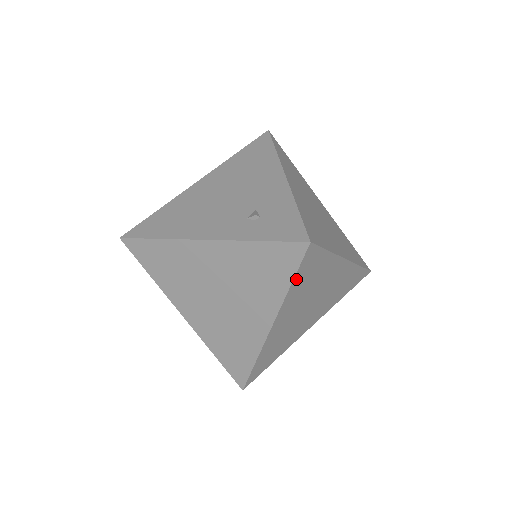
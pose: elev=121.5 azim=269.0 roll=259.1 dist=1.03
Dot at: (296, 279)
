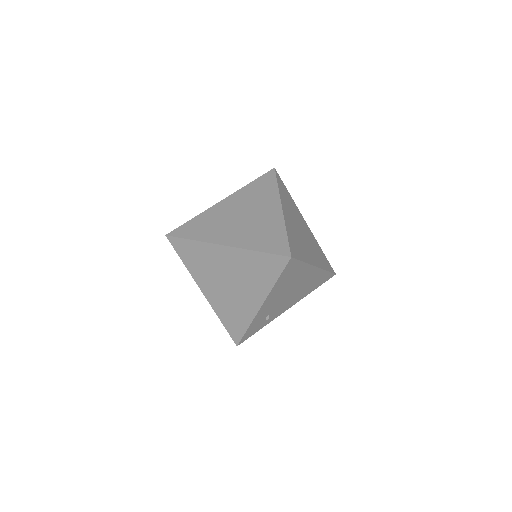
Dot at: (279, 185)
